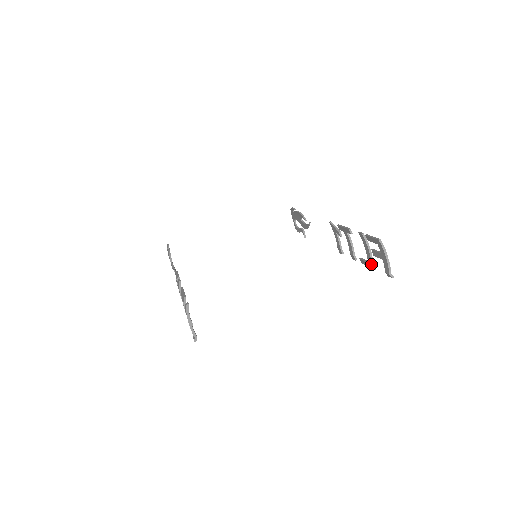
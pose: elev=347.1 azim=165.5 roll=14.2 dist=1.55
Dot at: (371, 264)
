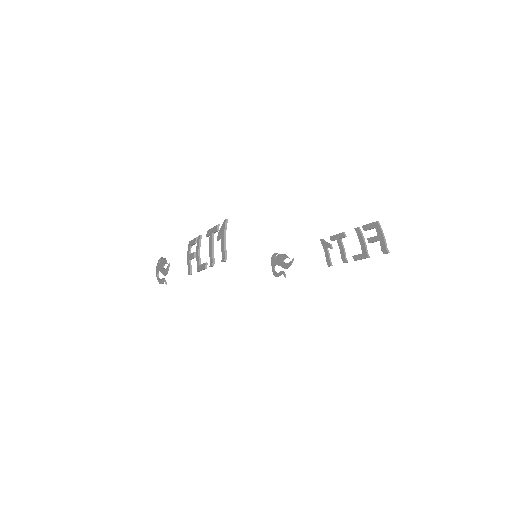
Dot at: (366, 253)
